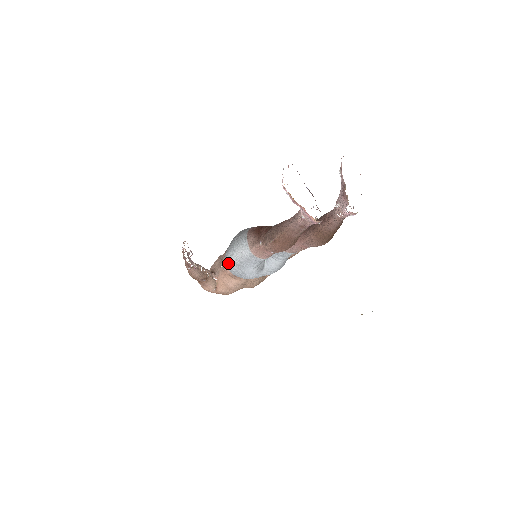
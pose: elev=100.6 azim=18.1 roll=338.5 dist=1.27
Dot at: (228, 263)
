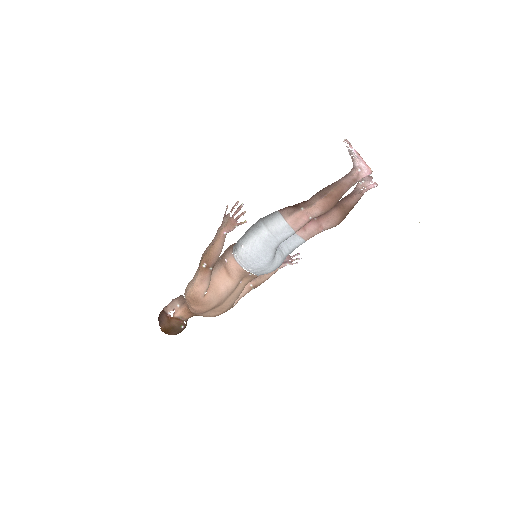
Dot at: (247, 245)
